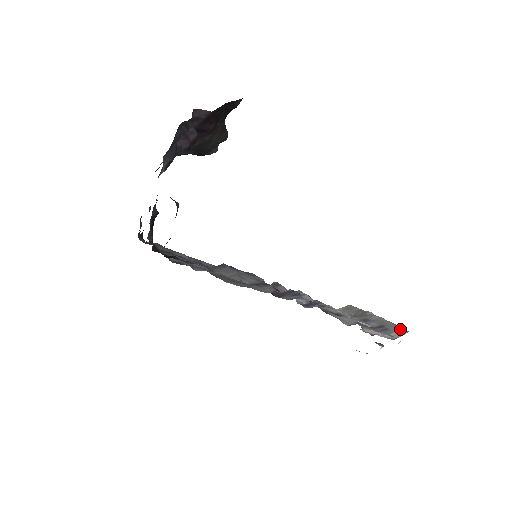
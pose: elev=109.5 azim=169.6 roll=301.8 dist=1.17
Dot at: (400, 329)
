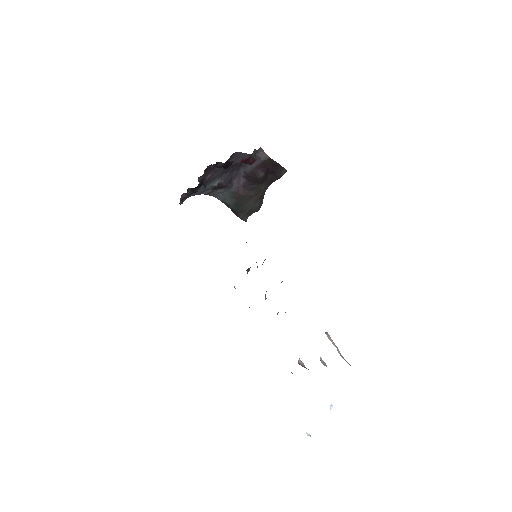
Dot at: occluded
